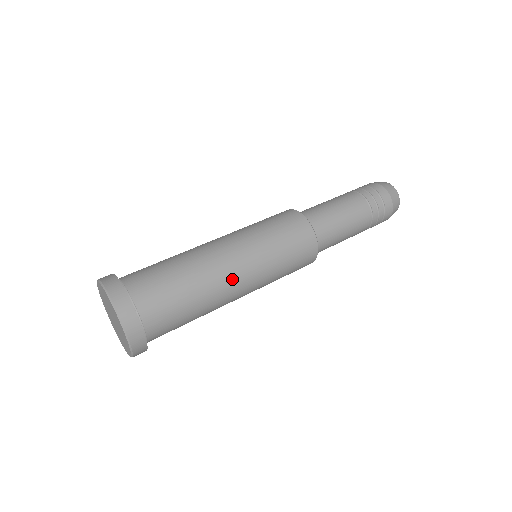
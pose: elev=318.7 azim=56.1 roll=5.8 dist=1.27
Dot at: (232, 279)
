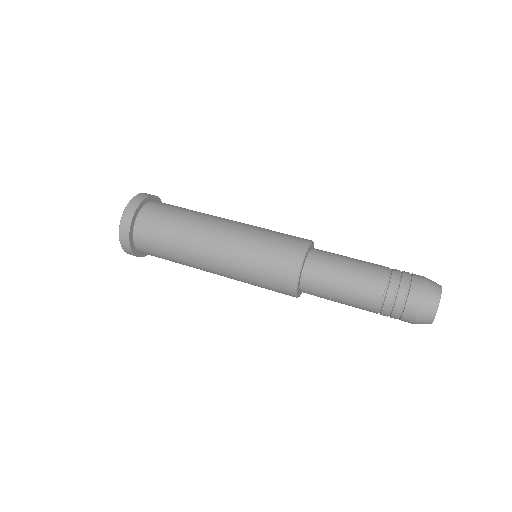
Dot at: (207, 249)
